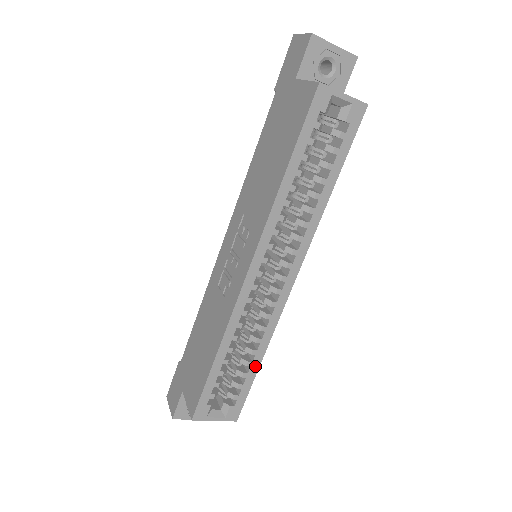
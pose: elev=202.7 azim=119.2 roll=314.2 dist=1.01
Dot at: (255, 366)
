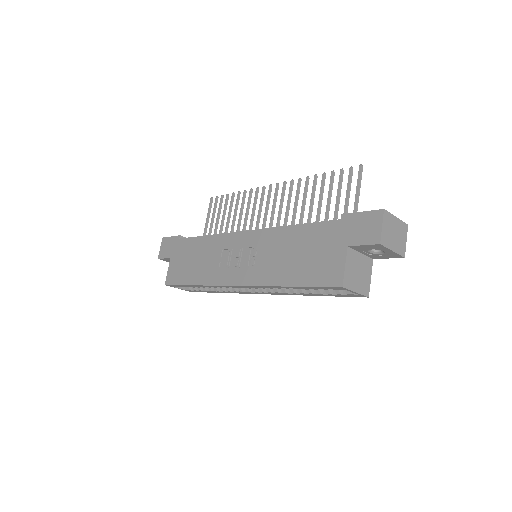
Dot at: (215, 292)
